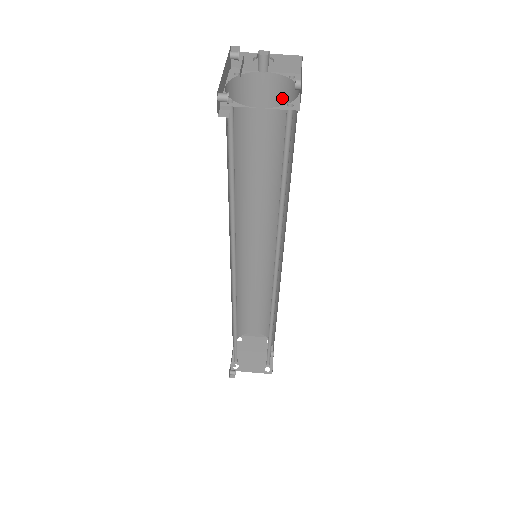
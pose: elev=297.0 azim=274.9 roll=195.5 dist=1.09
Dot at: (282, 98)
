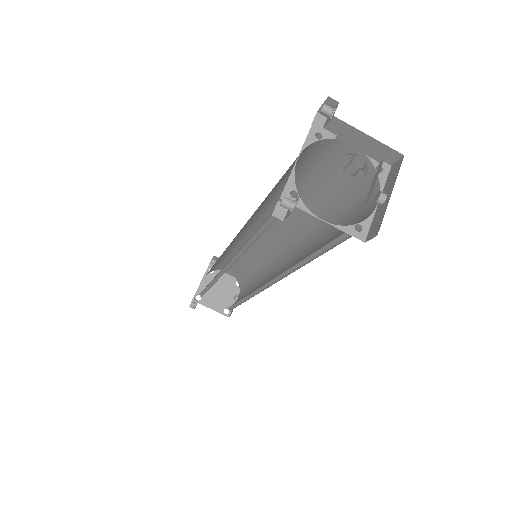
Dot at: (357, 174)
